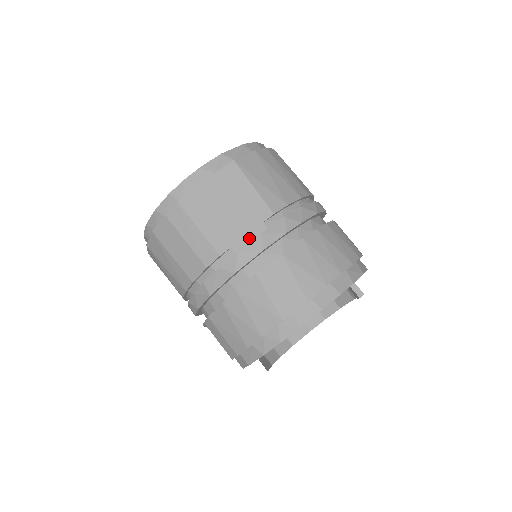
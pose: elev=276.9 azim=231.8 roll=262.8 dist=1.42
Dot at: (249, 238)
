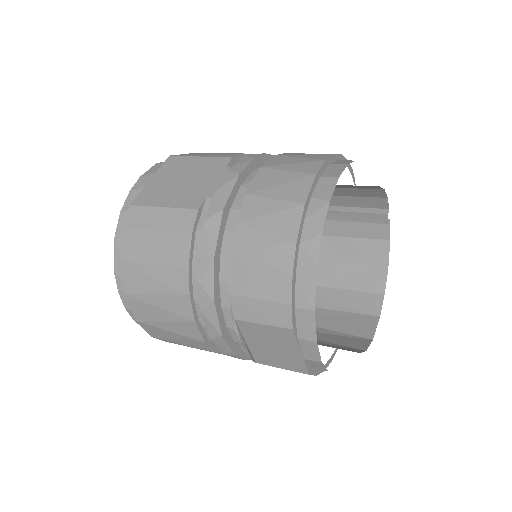
Dot at: occluded
